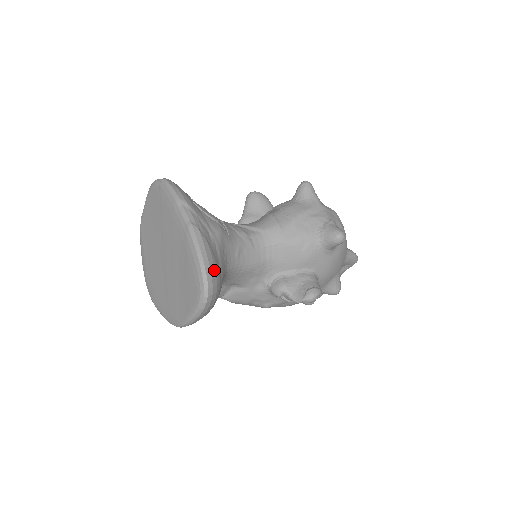
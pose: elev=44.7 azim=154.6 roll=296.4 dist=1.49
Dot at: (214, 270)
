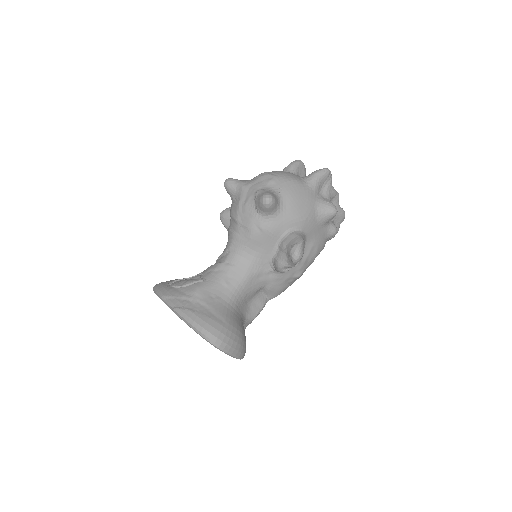
Dot at: (205, 323)
